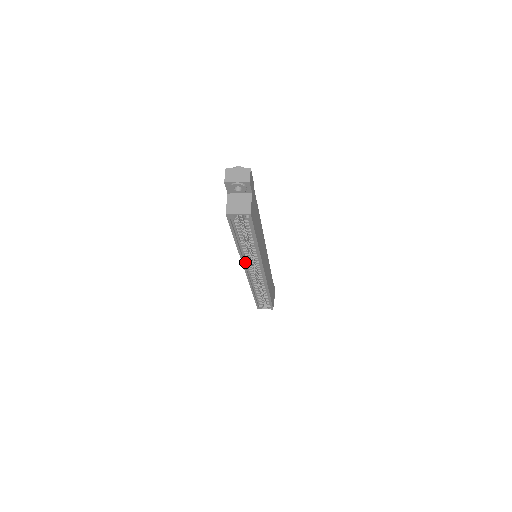
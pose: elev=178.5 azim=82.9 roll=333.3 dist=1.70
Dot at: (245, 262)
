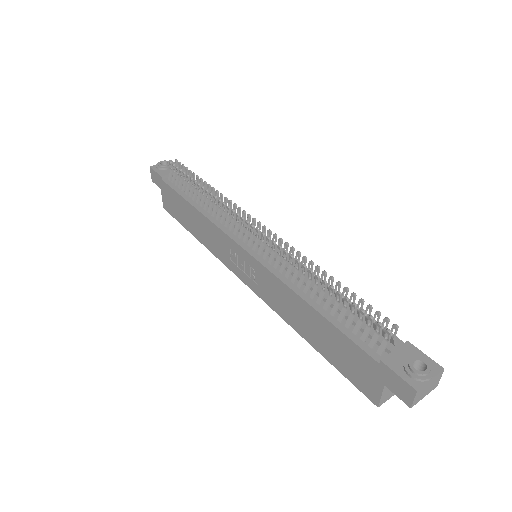
Dot at: (265, 296)
